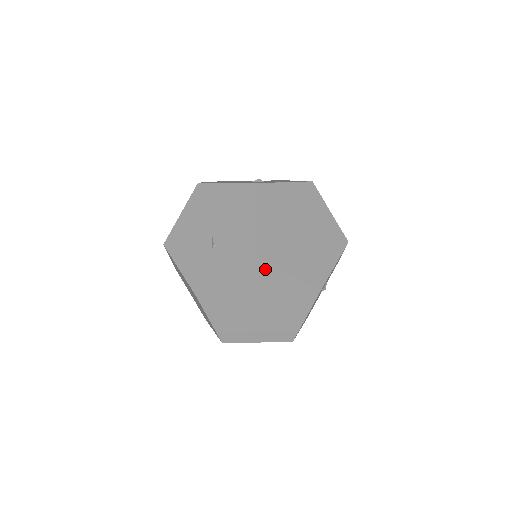
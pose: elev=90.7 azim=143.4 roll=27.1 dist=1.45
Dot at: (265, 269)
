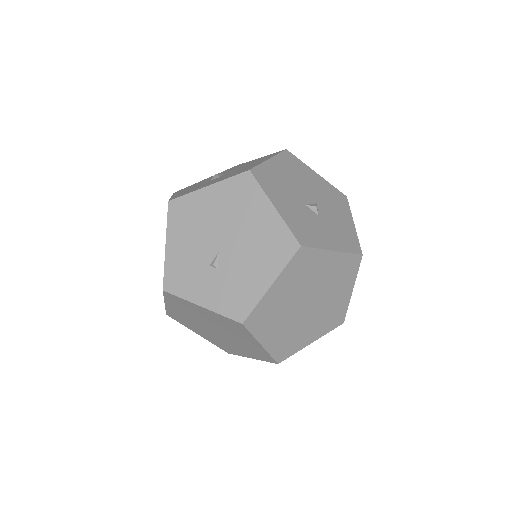
Dot at: (242, 330)
